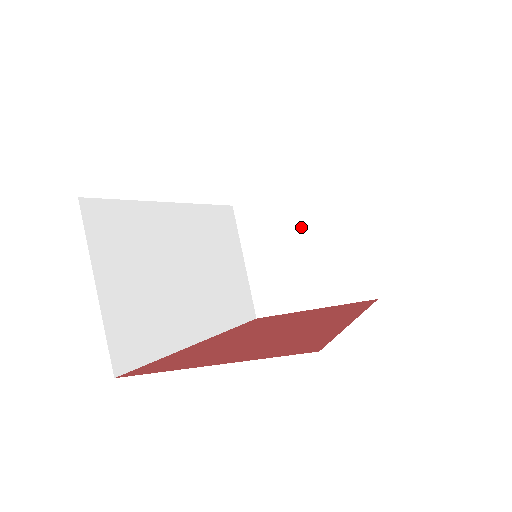
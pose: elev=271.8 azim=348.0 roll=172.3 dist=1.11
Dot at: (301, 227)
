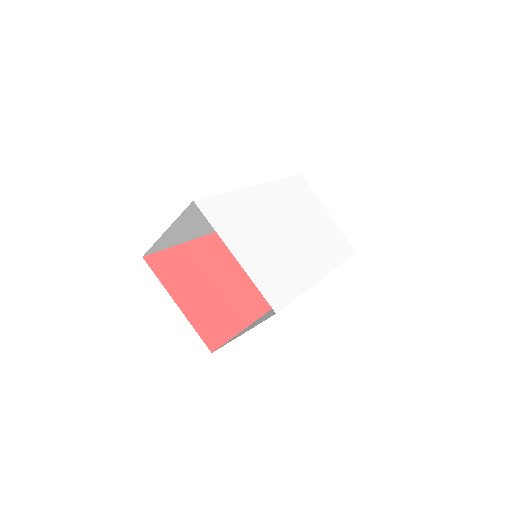
Dot at: occluded
